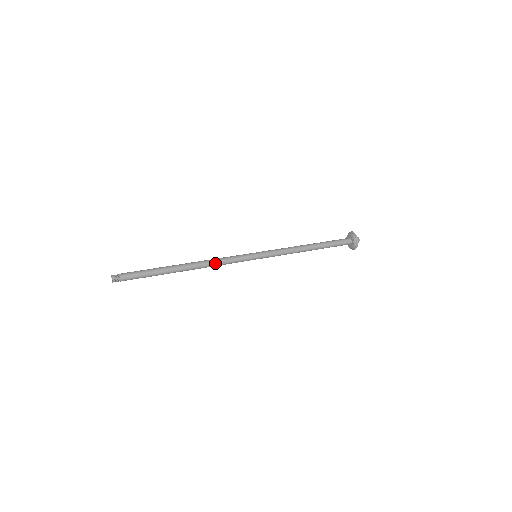
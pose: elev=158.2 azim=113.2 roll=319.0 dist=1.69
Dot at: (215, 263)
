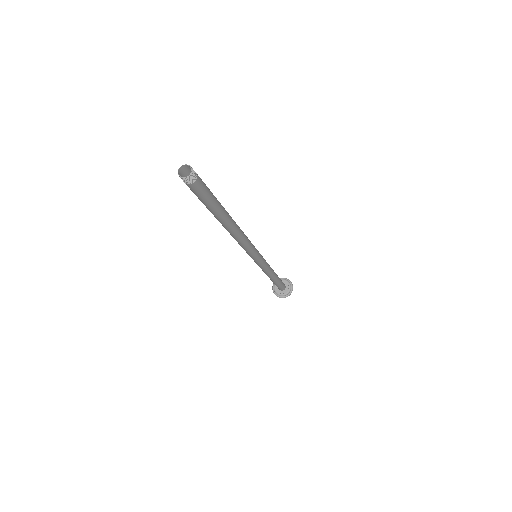
Dot at: occluded
